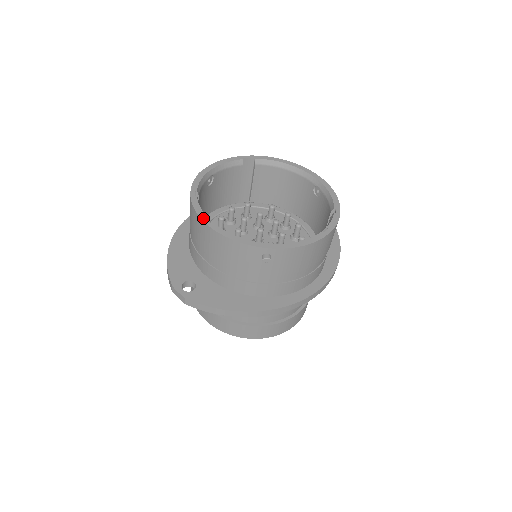
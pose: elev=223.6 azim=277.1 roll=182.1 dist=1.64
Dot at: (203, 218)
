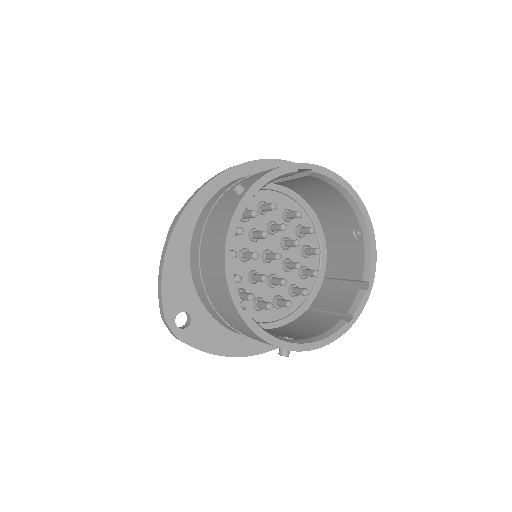
Dot at: (235, 299)
